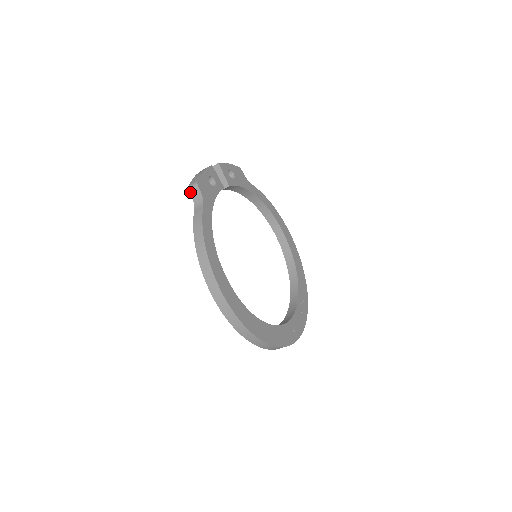
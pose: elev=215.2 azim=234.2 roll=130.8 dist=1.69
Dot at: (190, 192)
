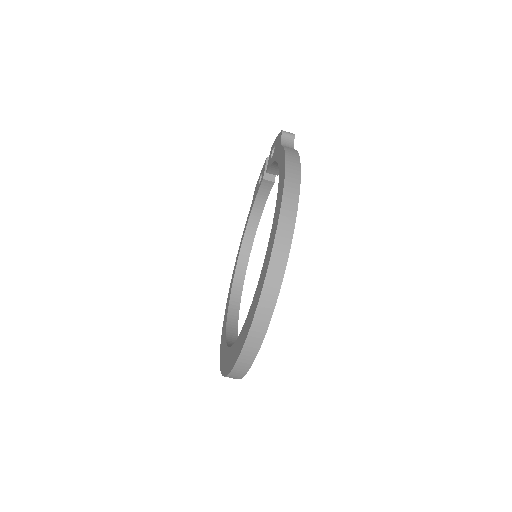
Dot at: (282, 134)
